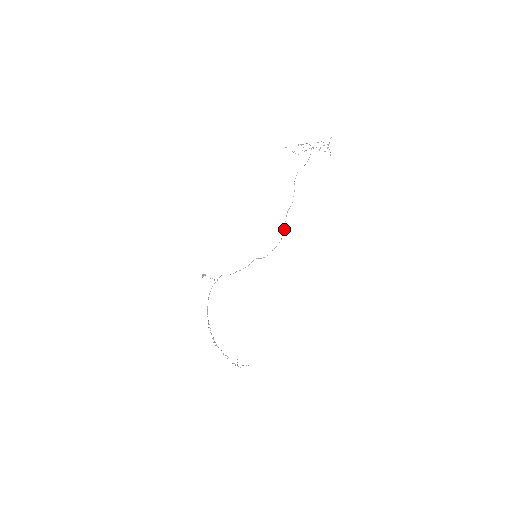
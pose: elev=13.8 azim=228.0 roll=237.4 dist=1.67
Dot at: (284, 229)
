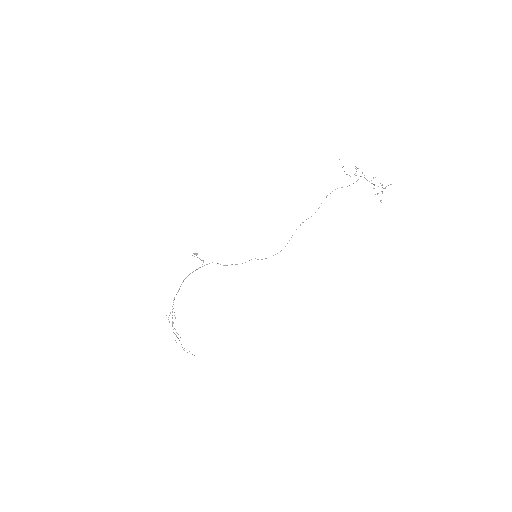
Dot at: (291, 237)
